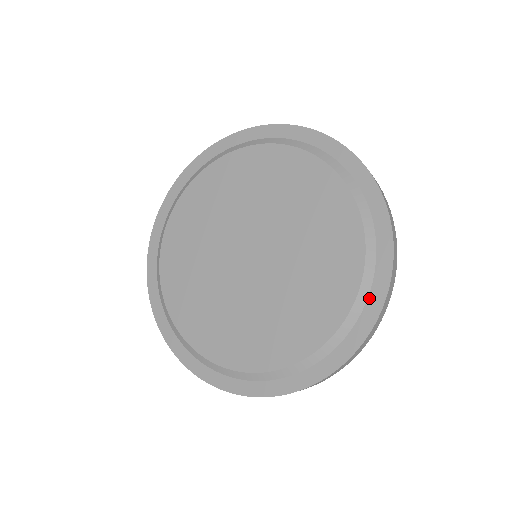
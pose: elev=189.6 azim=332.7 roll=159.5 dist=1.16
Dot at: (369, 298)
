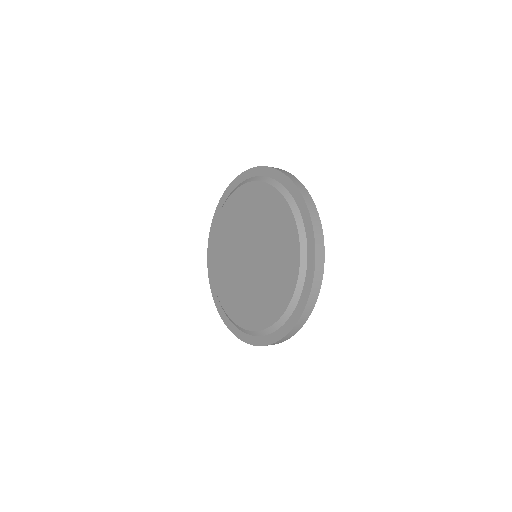
Dot at: (298, 206)
